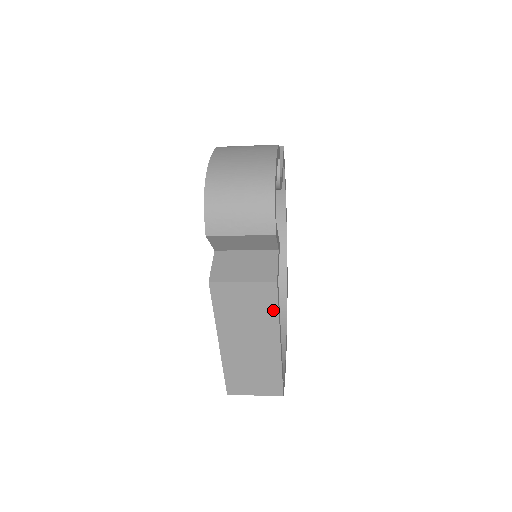
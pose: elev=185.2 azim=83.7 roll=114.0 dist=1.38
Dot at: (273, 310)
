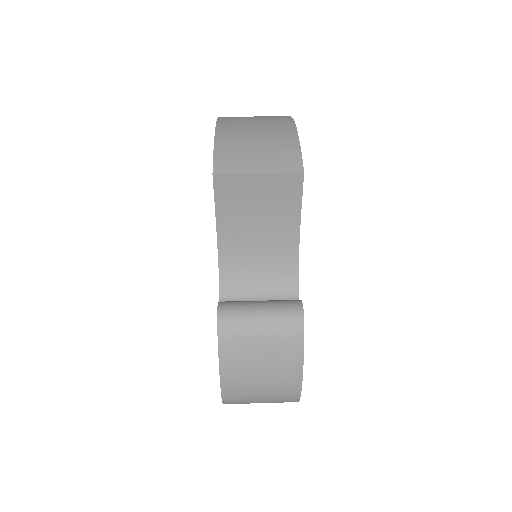
Dot at: occluded
